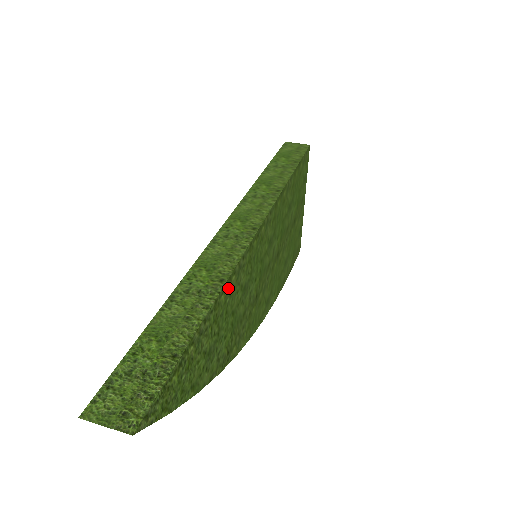
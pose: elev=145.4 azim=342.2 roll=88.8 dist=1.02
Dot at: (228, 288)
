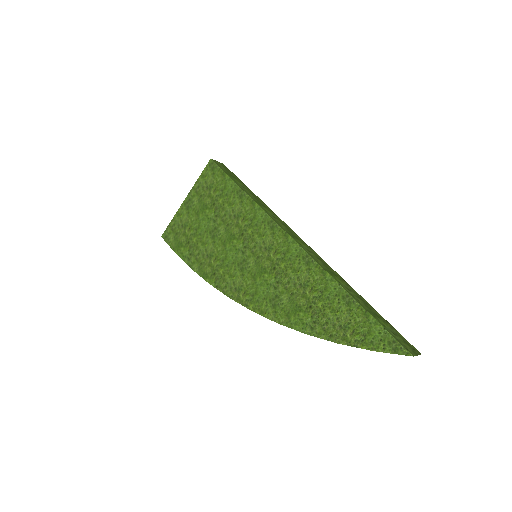
Dot at: occluded
